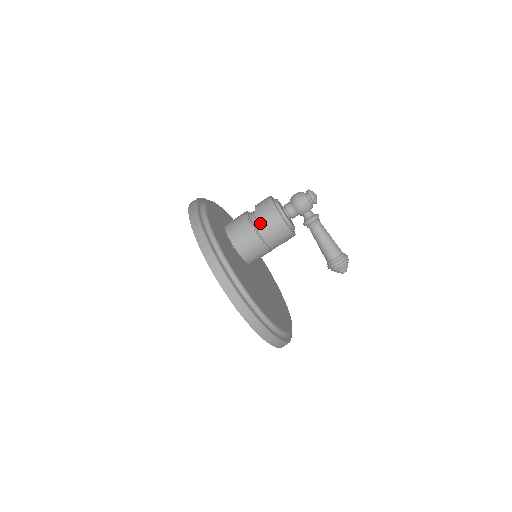
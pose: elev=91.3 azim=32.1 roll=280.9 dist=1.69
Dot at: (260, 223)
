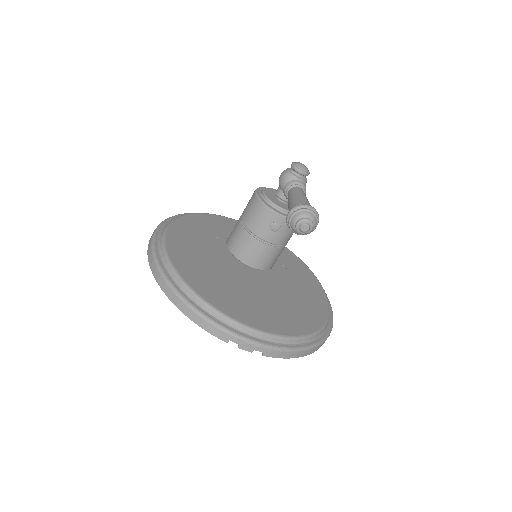
Dot at: (244, 209)
